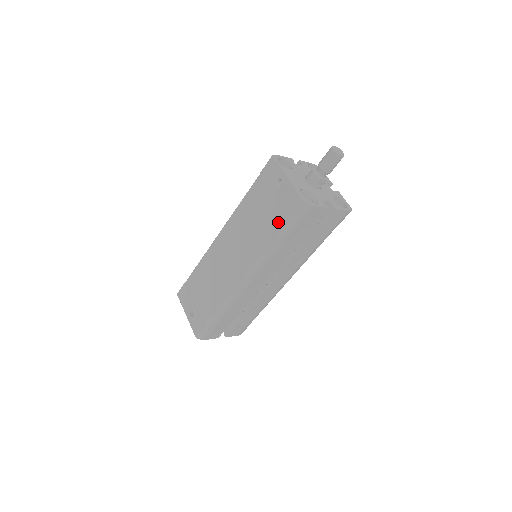
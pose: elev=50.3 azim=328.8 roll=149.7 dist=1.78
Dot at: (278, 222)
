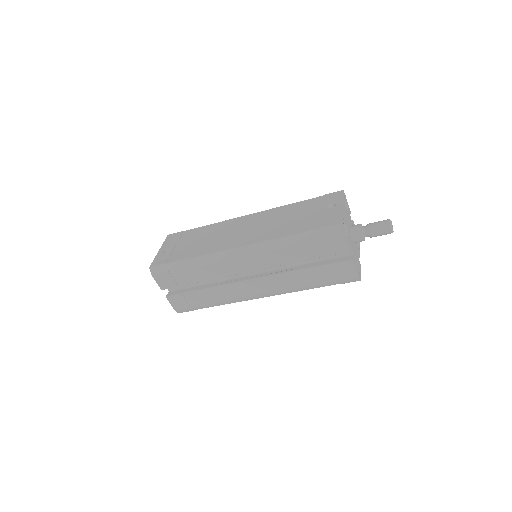
Dot at: (307, 226)
